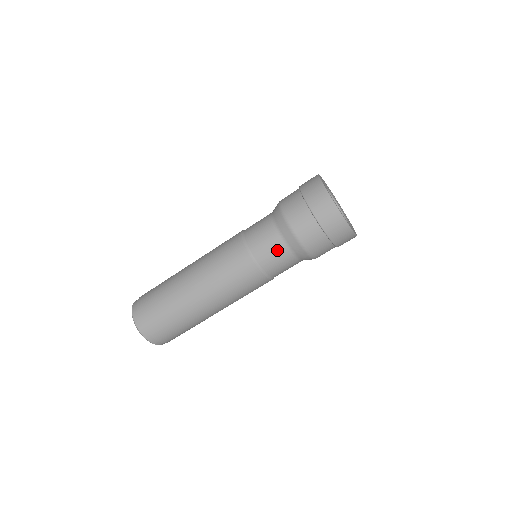
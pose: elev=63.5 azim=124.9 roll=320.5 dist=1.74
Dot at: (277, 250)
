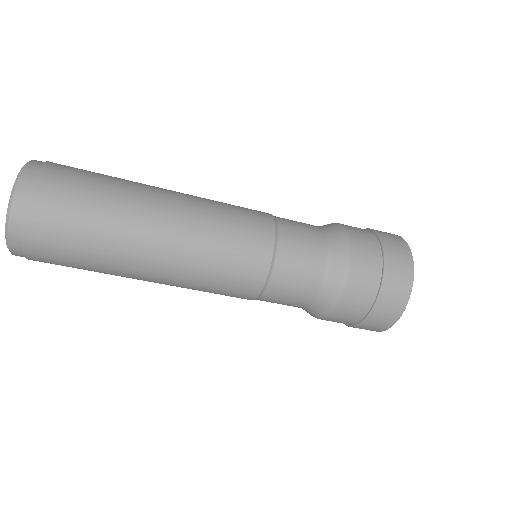
Dot at: (312, 253)
